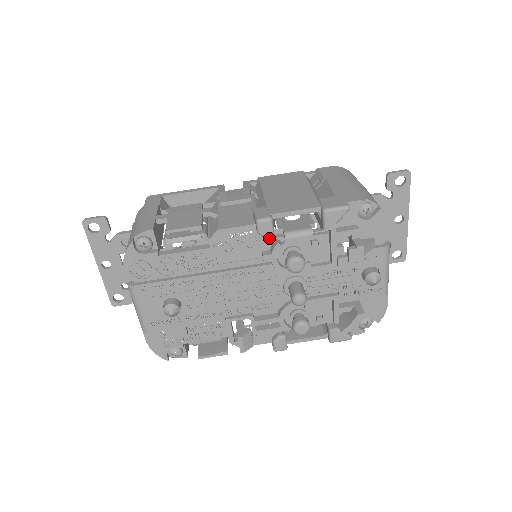
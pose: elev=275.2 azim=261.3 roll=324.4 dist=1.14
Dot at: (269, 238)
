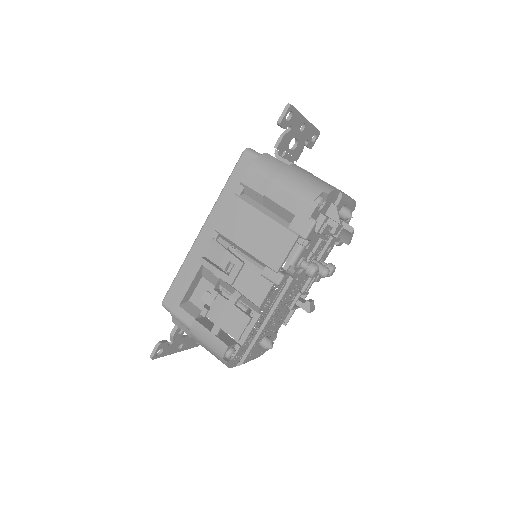
Dot at: occluded
